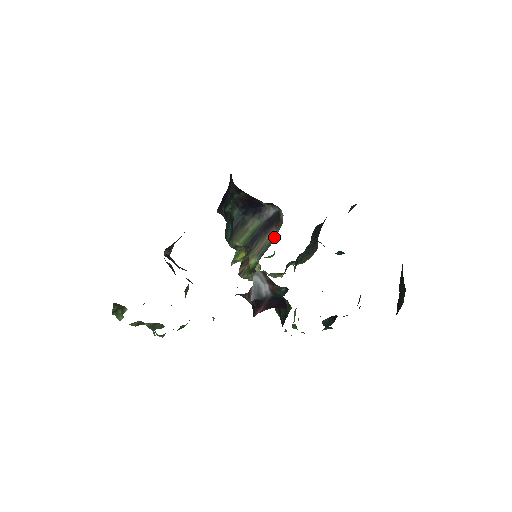
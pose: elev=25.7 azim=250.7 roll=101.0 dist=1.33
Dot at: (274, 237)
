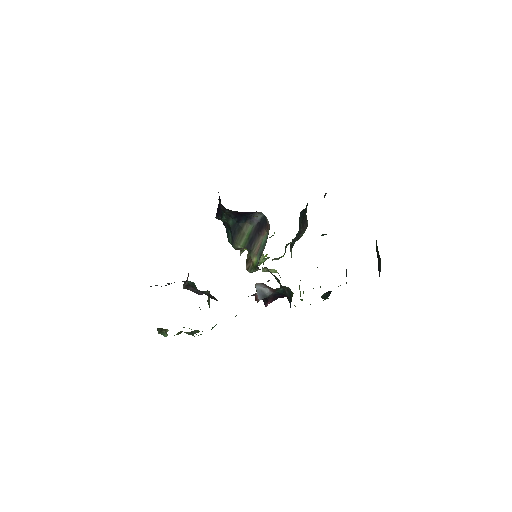
Dot at: (266, 239)
